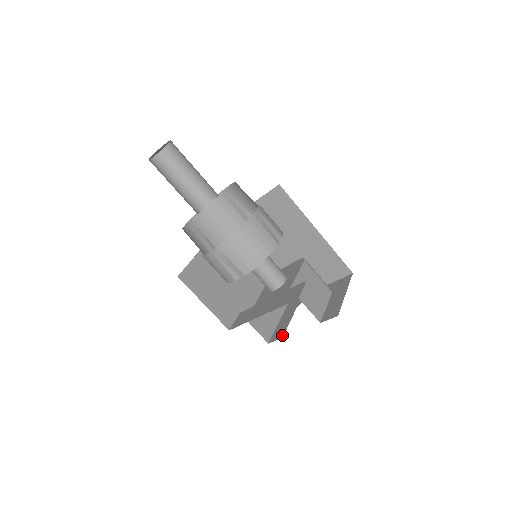
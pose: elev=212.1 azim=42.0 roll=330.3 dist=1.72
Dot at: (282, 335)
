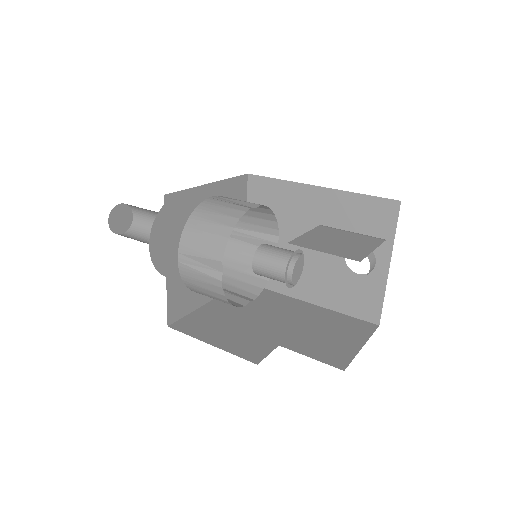
Dot at: occluded
